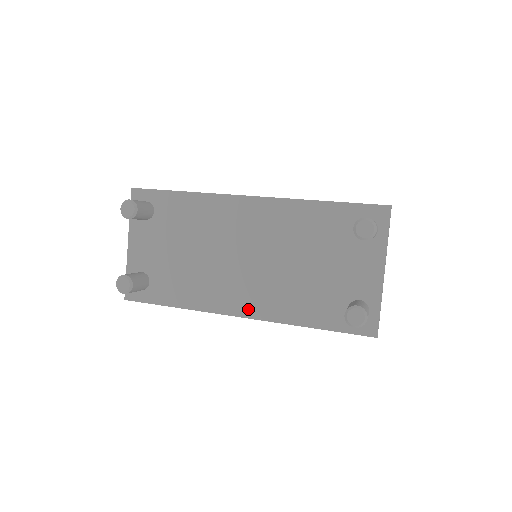
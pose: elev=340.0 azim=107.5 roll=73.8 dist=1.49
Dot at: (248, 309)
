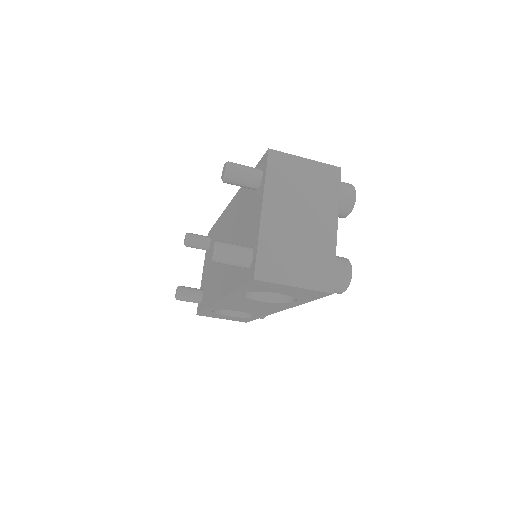
Dot at: (220, 292)
